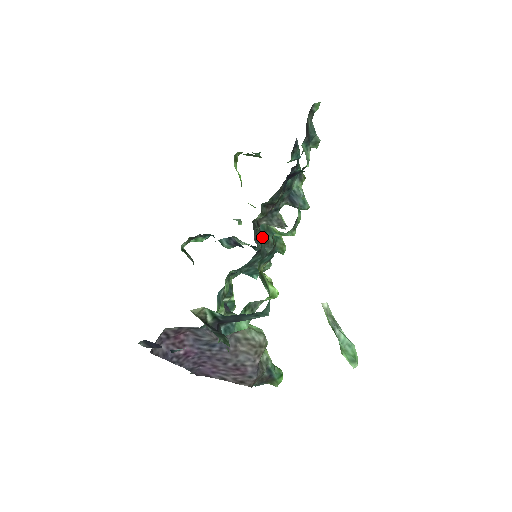
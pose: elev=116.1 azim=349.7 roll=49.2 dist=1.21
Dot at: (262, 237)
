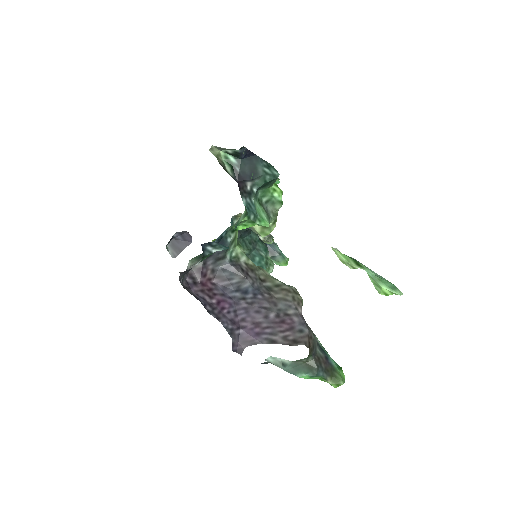
Dot at: occluded
